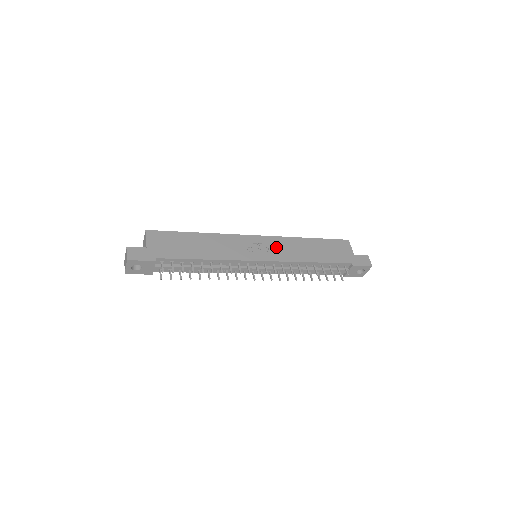
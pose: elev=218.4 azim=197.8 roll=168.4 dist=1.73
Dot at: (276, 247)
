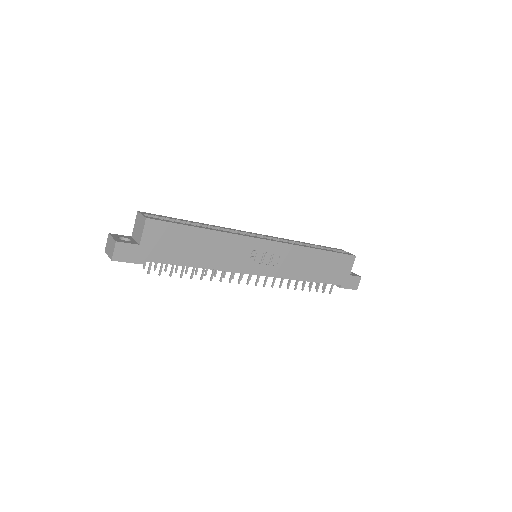
Dot at: (281, 258)
